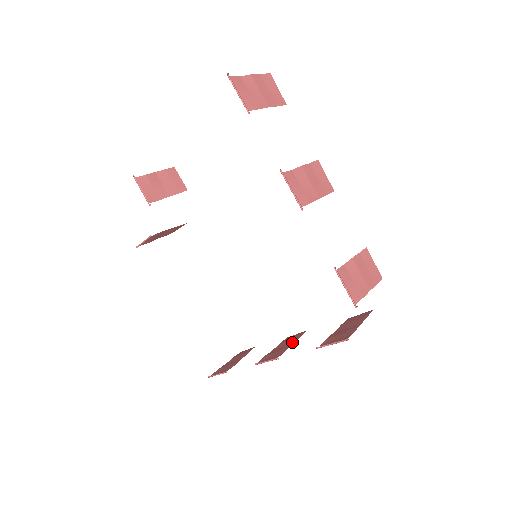
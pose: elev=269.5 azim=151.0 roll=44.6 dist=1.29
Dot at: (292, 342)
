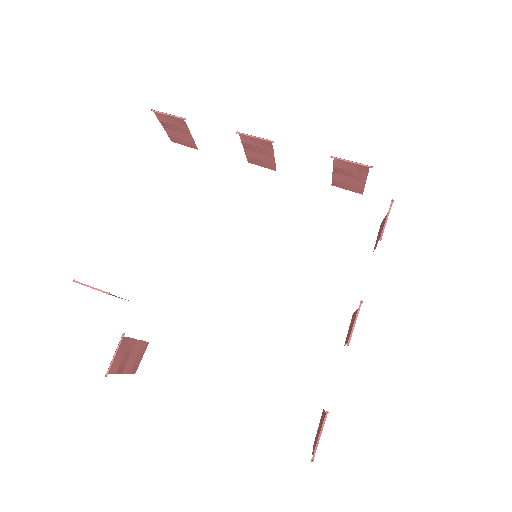
Dot at: (354, 315)
